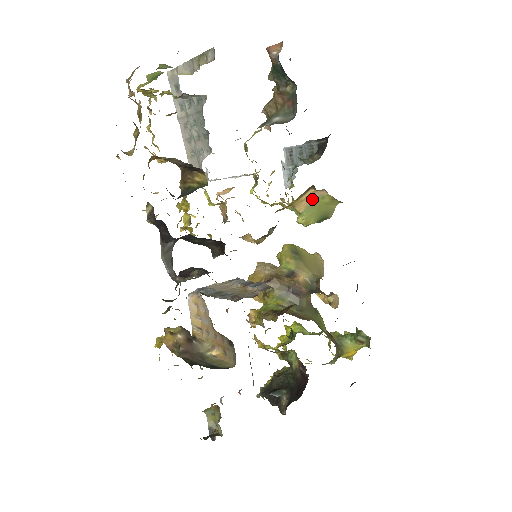
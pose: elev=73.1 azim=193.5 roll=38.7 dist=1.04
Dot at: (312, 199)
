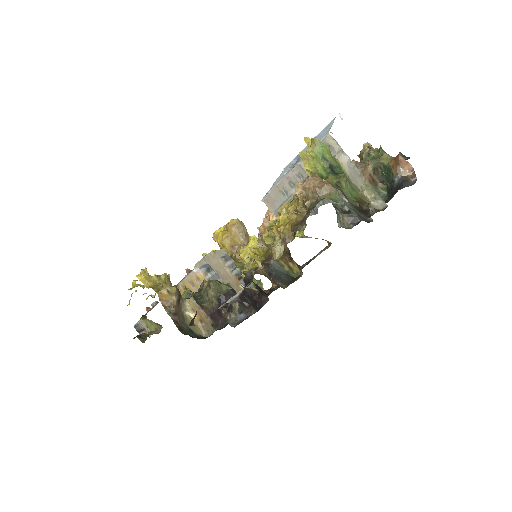
Dot at: occluded
